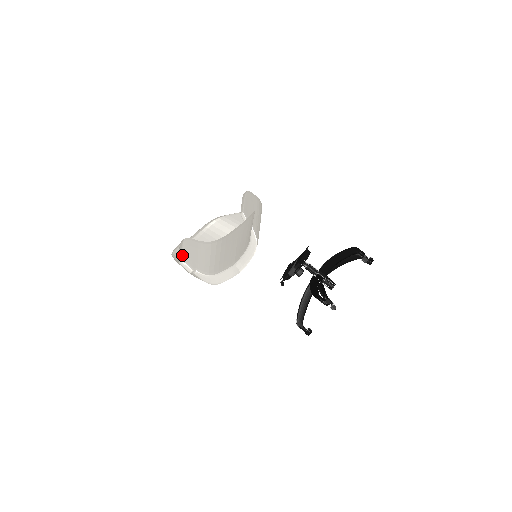
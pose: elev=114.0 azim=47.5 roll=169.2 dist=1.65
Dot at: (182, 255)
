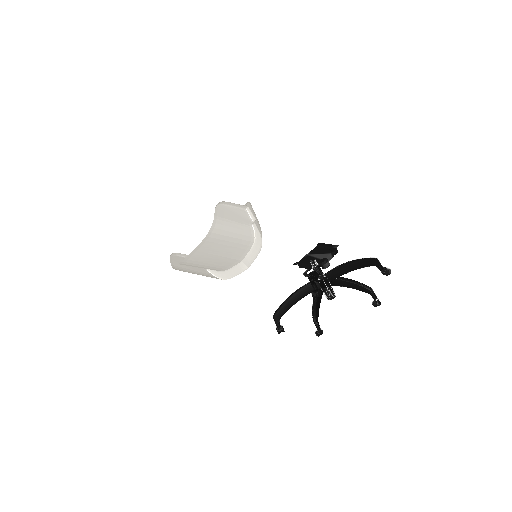
Dot at: occluded
